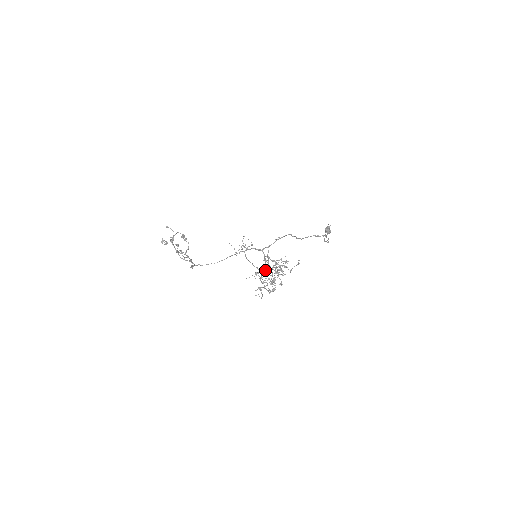
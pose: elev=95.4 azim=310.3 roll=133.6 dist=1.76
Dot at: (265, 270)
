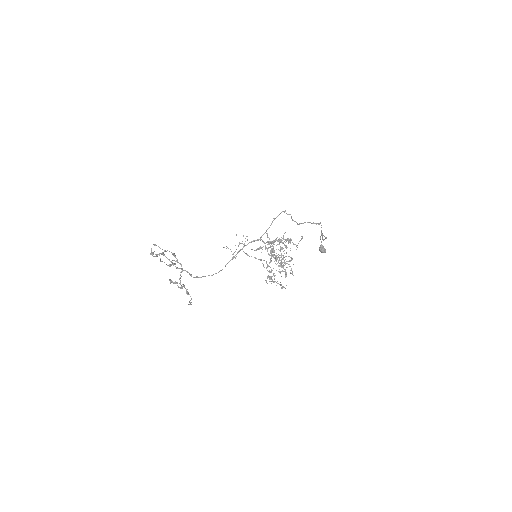
Dot at: (269, 242)
